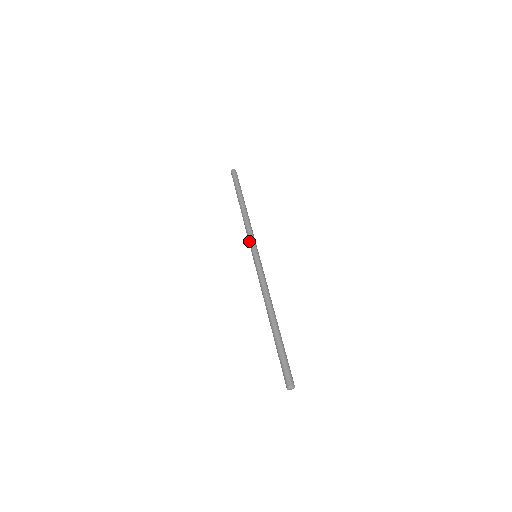
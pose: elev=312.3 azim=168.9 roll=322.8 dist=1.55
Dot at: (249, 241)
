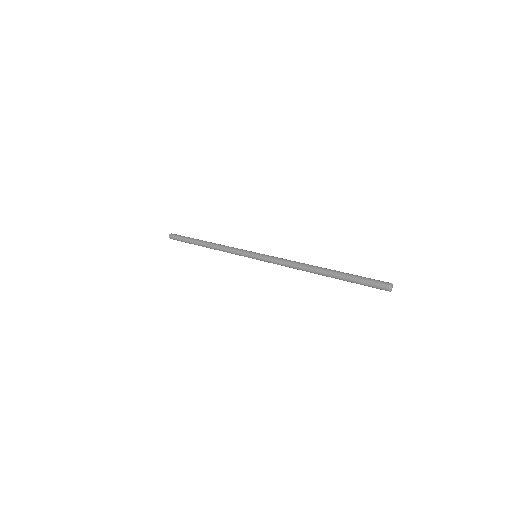
Dot at: (239, 252)
